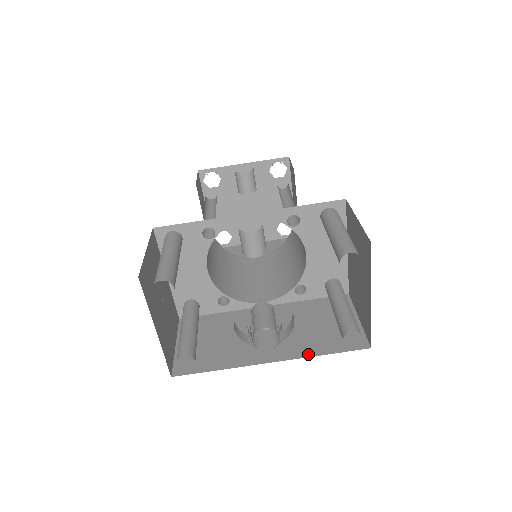
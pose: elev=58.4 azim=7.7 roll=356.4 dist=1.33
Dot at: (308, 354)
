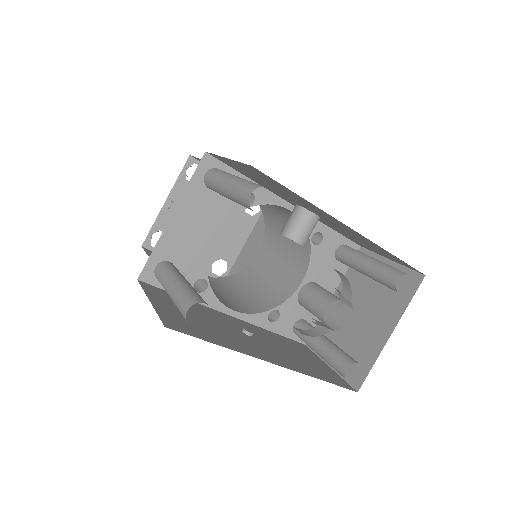
Dot at: (307, 373)
